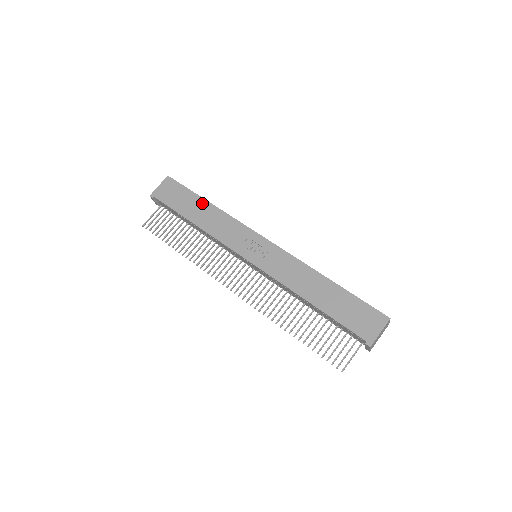
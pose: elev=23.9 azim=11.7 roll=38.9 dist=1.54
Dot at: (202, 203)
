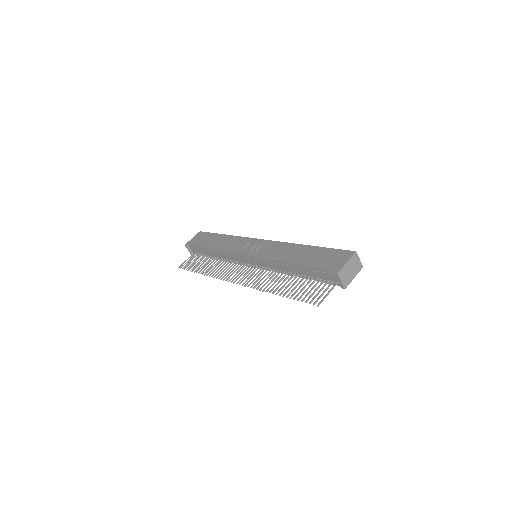
Dot at: (220, 236)
